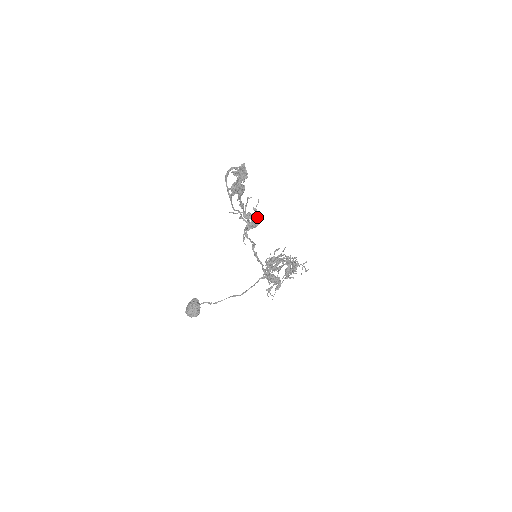
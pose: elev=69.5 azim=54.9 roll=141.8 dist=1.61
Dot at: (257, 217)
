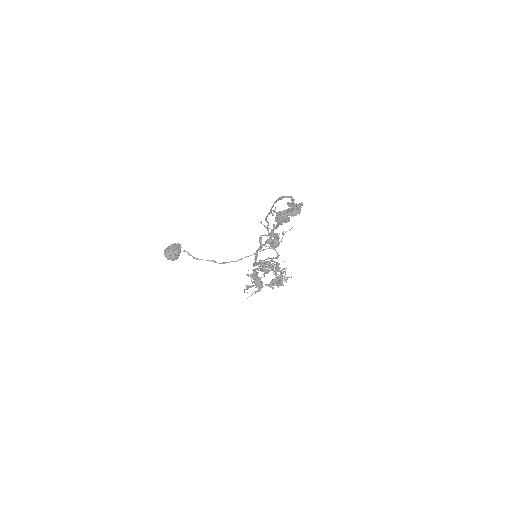
Dot at: (281, 240)
